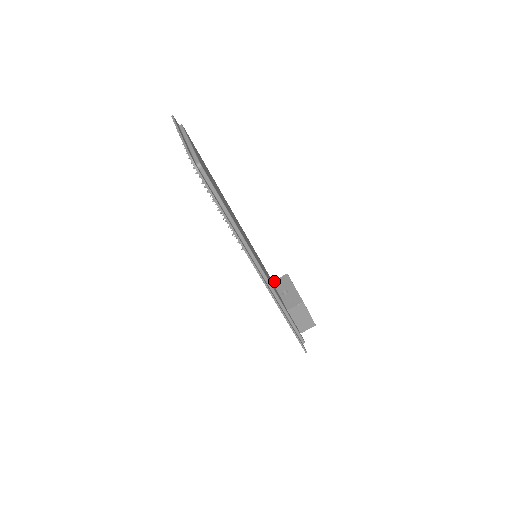
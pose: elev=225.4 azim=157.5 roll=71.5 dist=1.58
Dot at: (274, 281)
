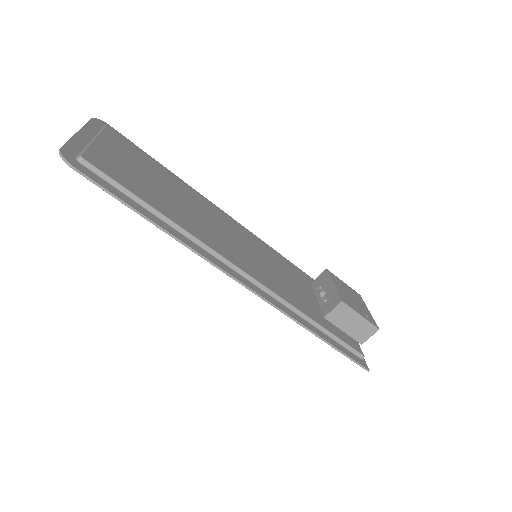
Dot at: (312, 283)
